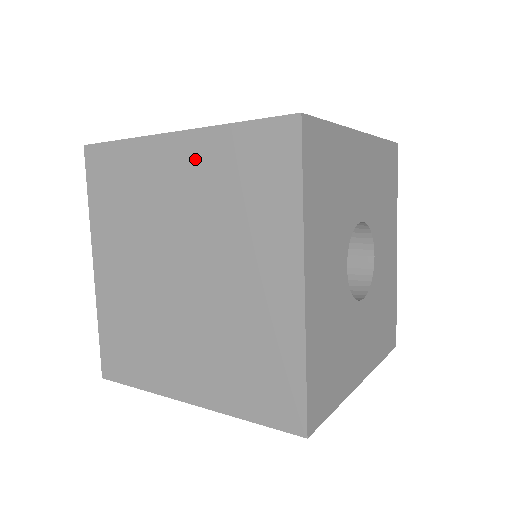
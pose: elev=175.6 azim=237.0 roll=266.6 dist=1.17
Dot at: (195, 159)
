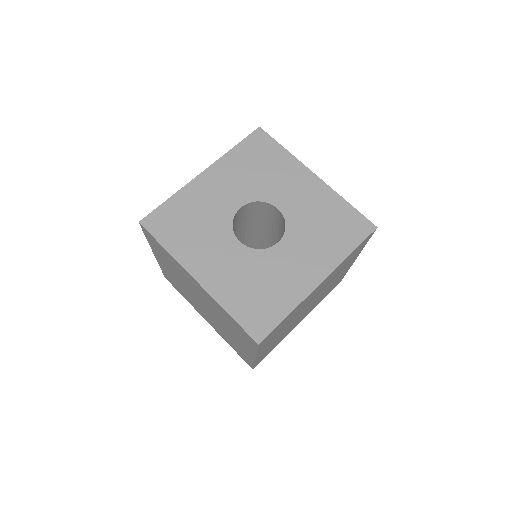
Dot at: occluded
